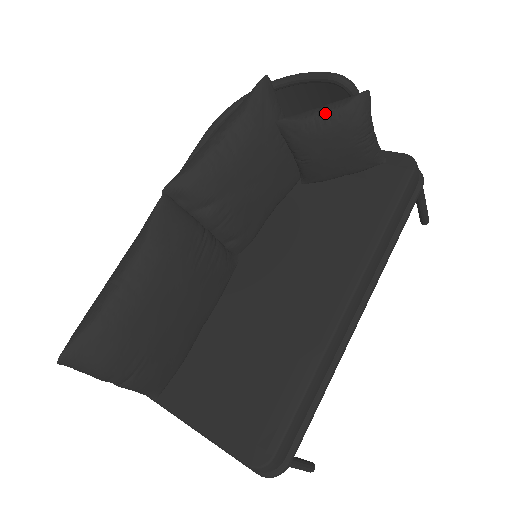
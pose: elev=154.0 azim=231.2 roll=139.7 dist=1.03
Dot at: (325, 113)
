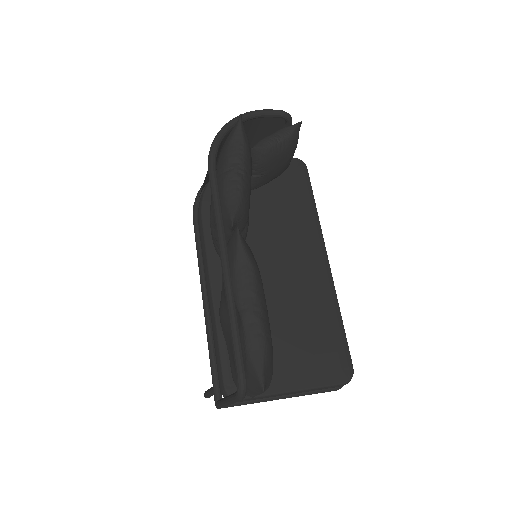
Dot at: (282, 139)
